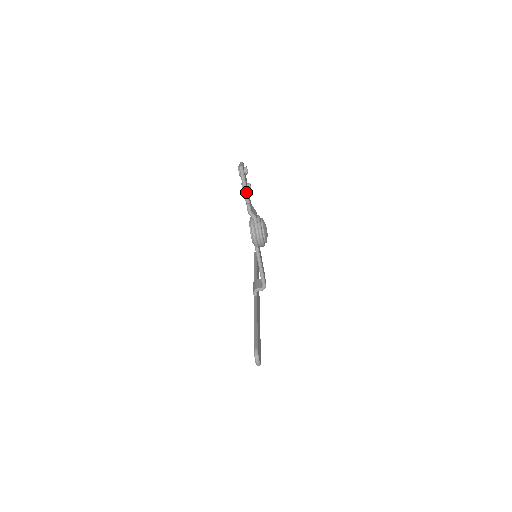
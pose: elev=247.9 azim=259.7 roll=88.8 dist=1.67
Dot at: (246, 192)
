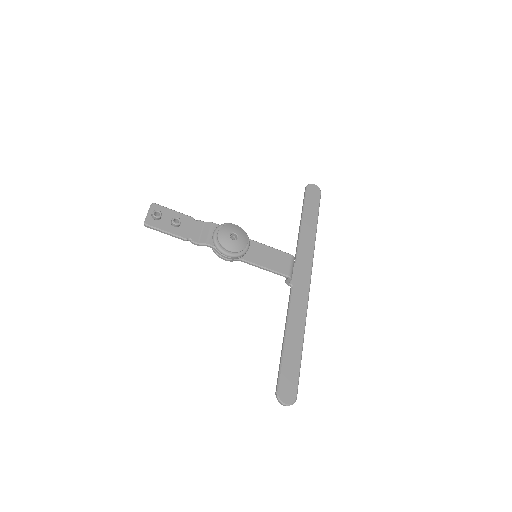
Dot at: (173, 236)
